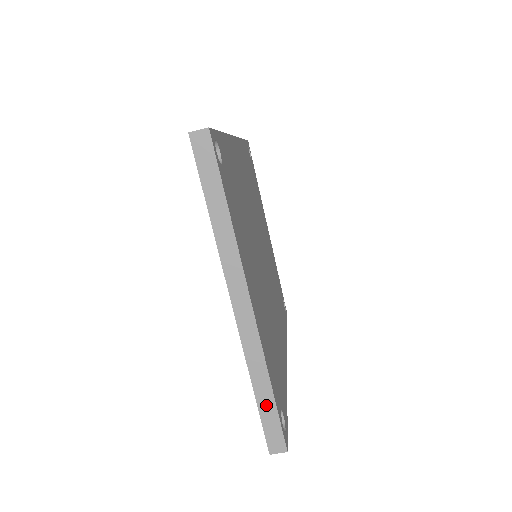
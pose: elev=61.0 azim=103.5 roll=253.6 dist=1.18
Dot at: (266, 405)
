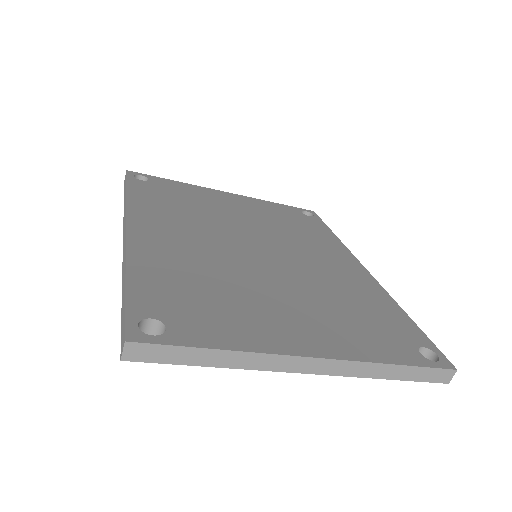
Dot at: (409, 374)
